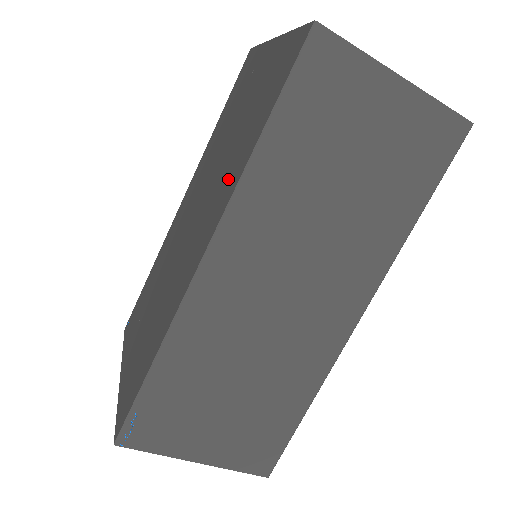
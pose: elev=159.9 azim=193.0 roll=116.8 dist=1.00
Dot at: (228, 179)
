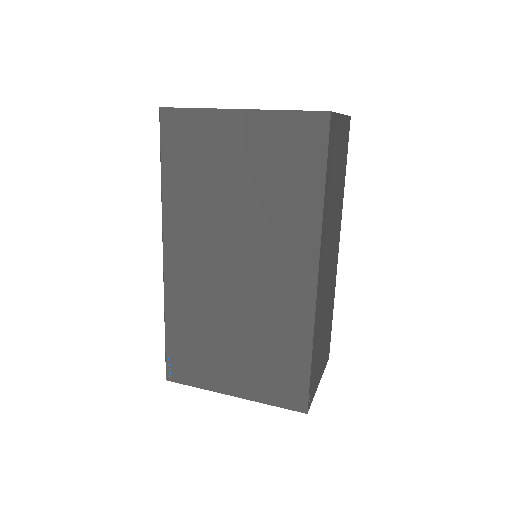
Dot at: (293, 225)
